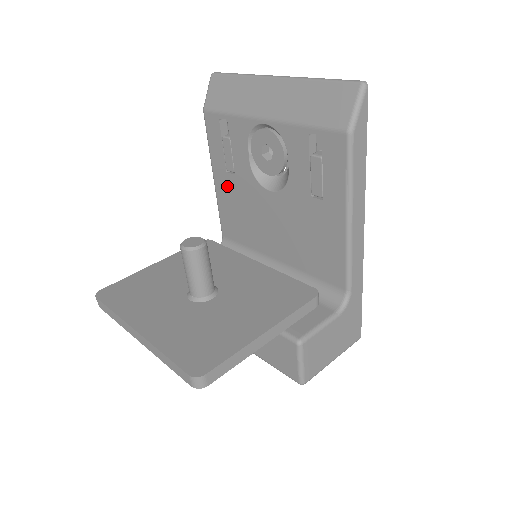
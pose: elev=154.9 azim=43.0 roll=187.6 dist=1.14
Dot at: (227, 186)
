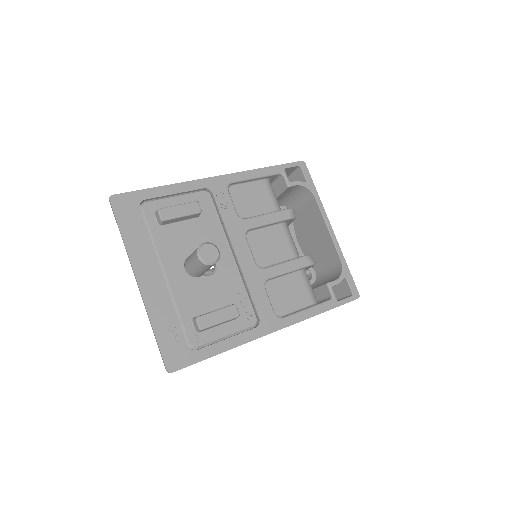
Dot at: occluded
